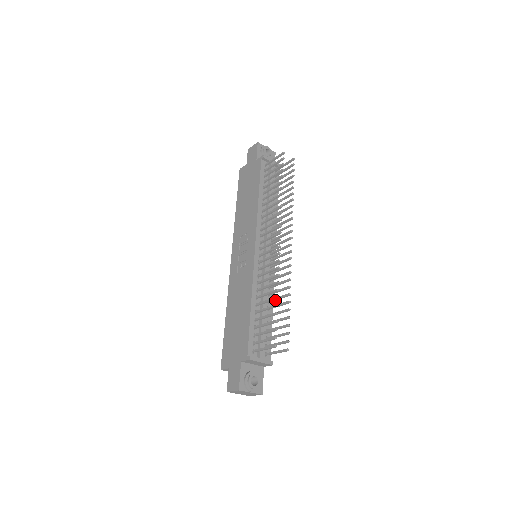
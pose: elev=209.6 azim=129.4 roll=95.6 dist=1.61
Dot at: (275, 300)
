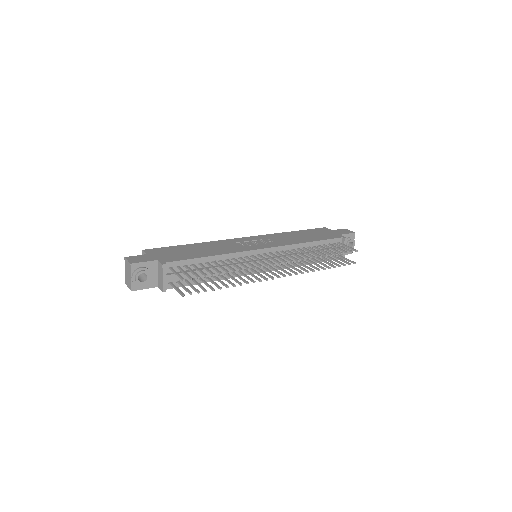
Dot at: (224, 278)
